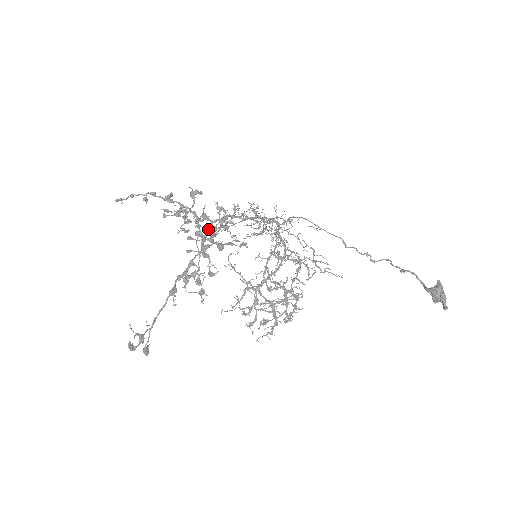
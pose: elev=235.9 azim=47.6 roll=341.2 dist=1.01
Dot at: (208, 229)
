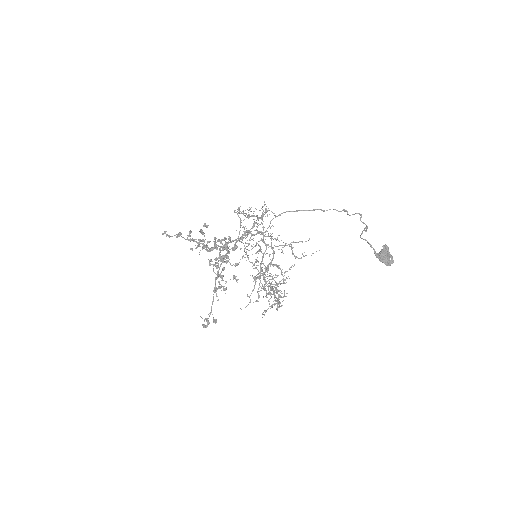
Dot at: (219, 252)
